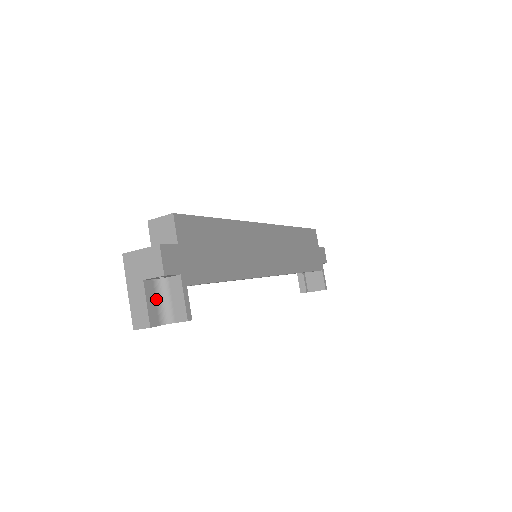
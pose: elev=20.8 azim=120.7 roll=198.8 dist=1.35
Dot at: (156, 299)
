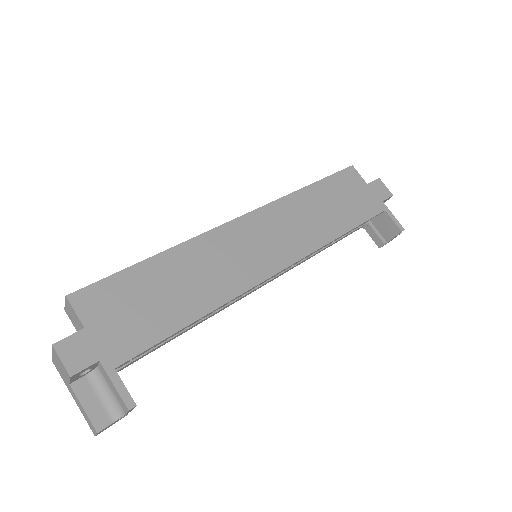
Dot at: (97, 395)
